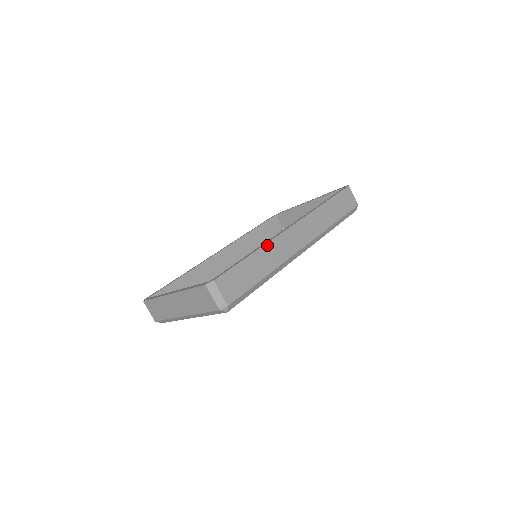
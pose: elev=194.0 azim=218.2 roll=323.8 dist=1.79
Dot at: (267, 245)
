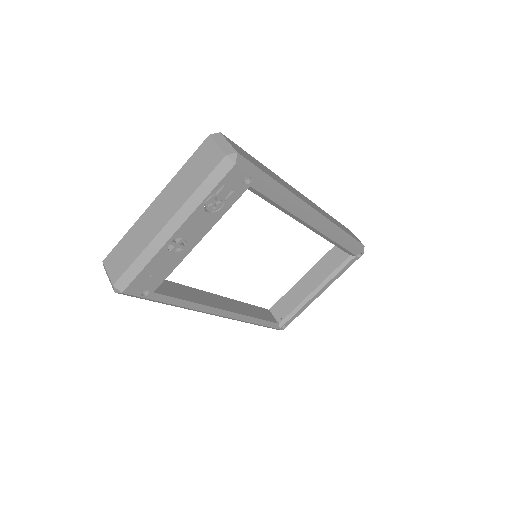
Dot at: (276, 175)
